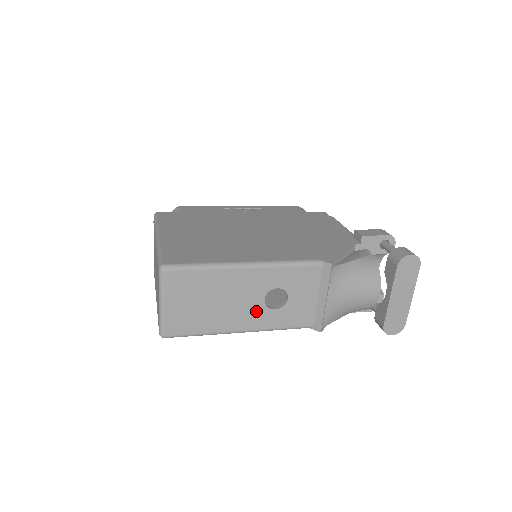
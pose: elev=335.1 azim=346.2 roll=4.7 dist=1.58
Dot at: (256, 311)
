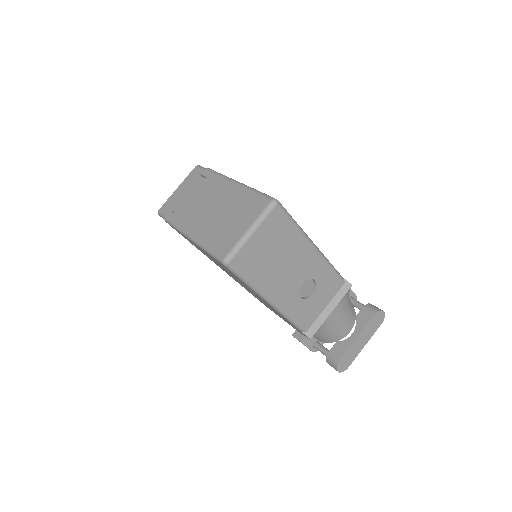
Dot at: (292, 290)
